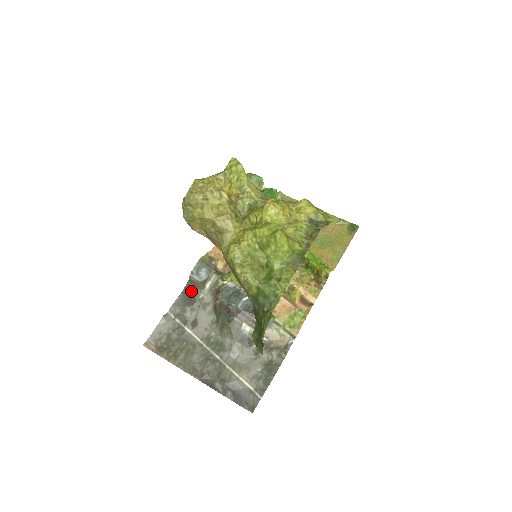
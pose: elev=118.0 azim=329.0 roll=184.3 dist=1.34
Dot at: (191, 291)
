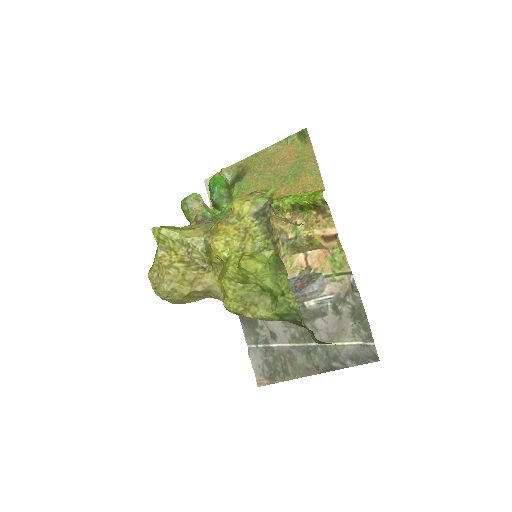
Dot at: occluded
